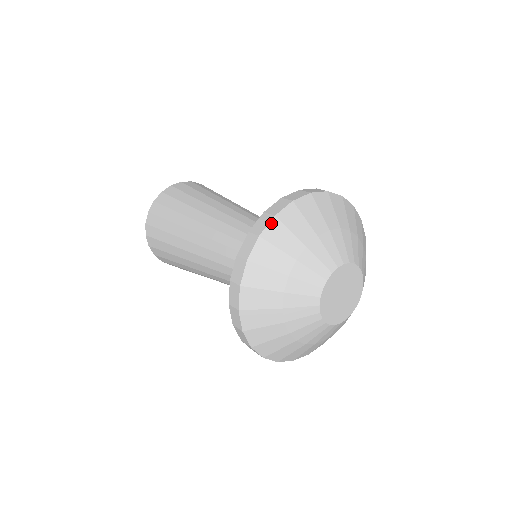
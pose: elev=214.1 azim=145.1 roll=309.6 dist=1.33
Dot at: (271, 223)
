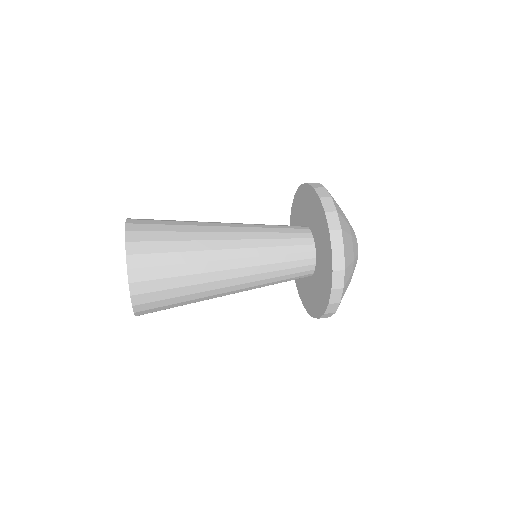
Dot at: occluded
